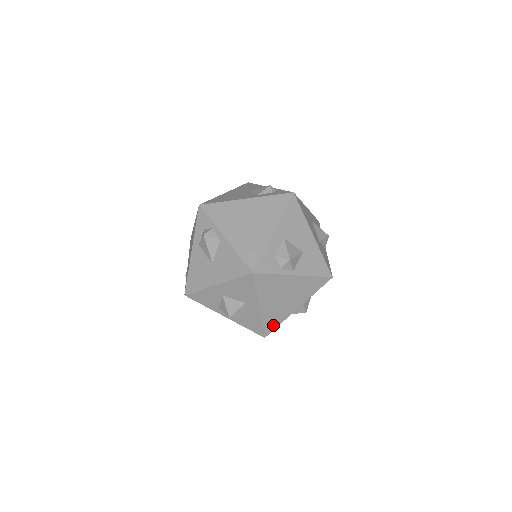
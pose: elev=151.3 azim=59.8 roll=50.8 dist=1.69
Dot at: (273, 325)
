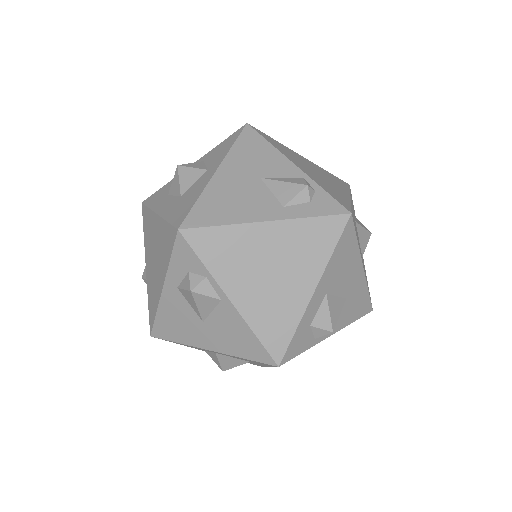
Dot at: occluded
